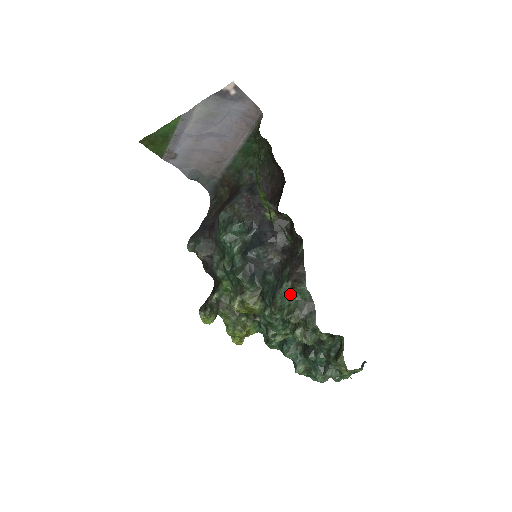
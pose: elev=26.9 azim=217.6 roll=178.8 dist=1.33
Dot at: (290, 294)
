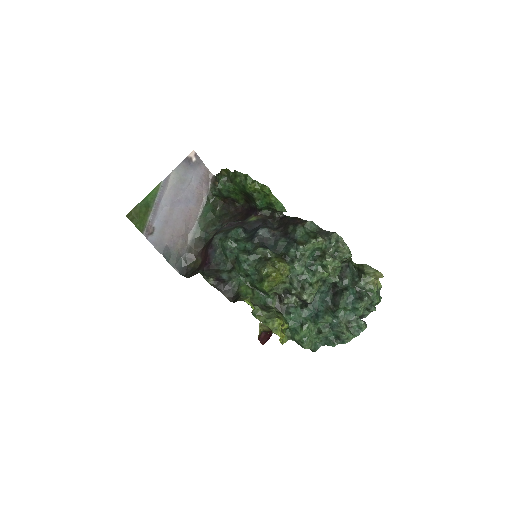
Dot at: (305, 231)
